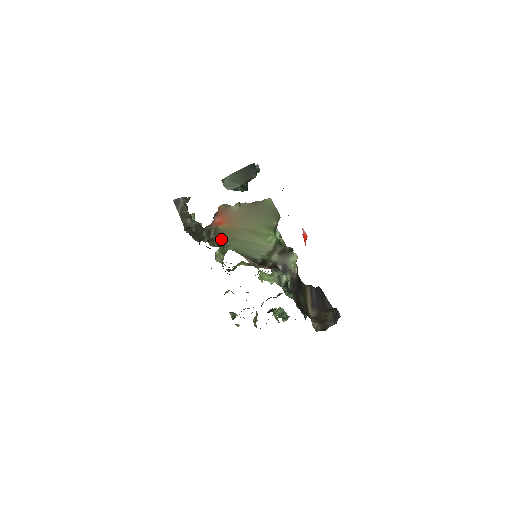
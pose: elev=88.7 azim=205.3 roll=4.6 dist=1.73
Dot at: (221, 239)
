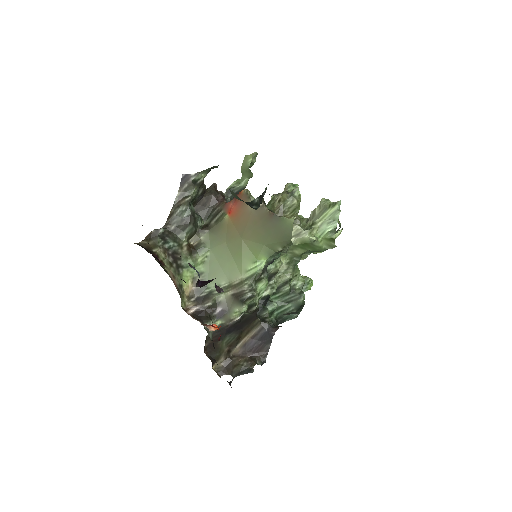
Dot at: (213, 234)
